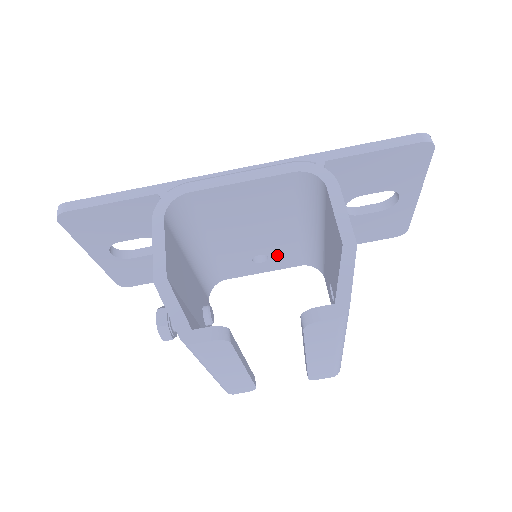
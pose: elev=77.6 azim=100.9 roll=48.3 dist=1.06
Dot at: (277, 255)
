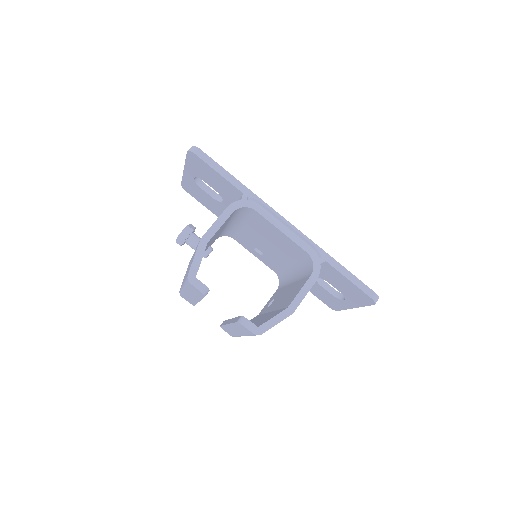
Dot at: (268, 258)
